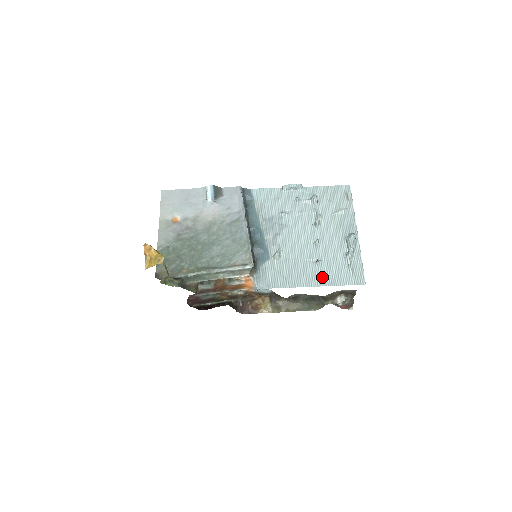
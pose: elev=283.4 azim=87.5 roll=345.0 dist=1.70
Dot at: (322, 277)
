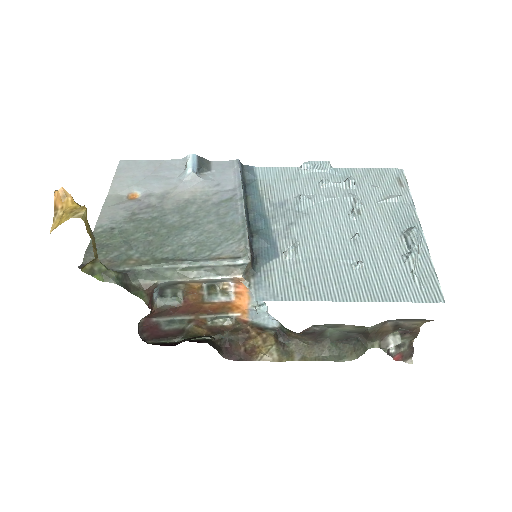
Dot at: (367, 287)
